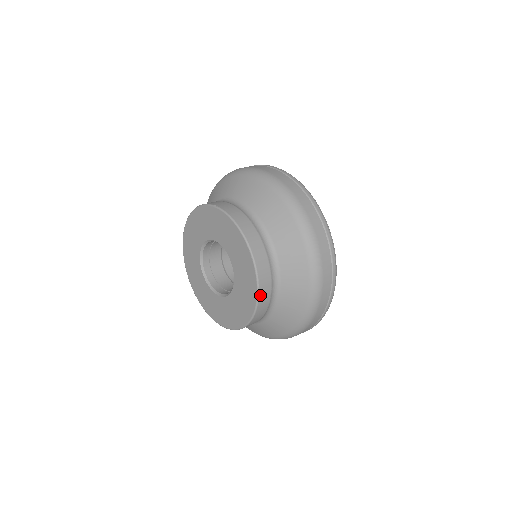
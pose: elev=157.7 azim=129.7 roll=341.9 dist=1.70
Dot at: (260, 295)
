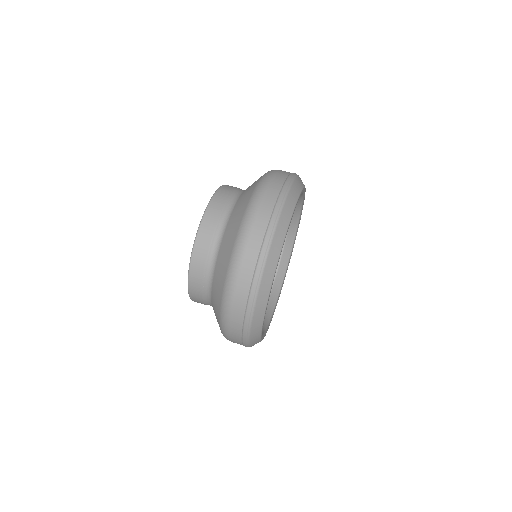
Dot at: occluded
